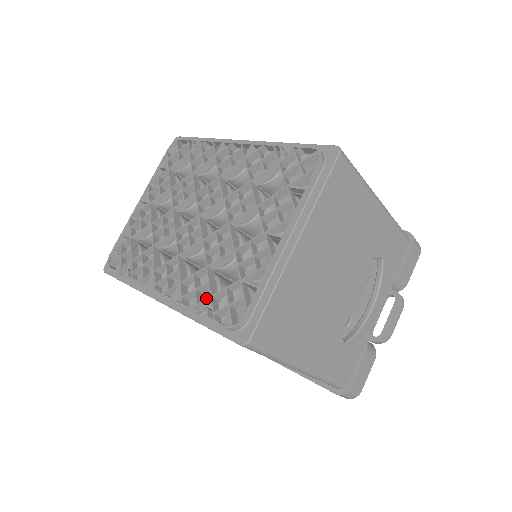
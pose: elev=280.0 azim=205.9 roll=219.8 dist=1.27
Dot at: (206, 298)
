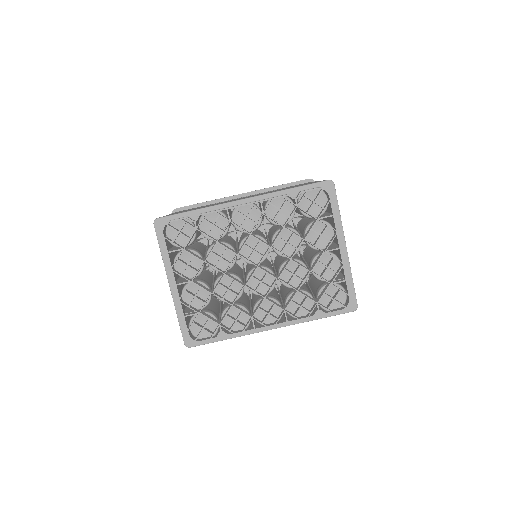
Dot at: (305, 306)
